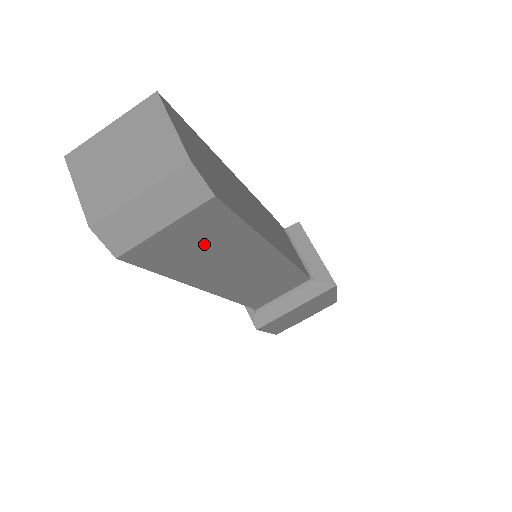
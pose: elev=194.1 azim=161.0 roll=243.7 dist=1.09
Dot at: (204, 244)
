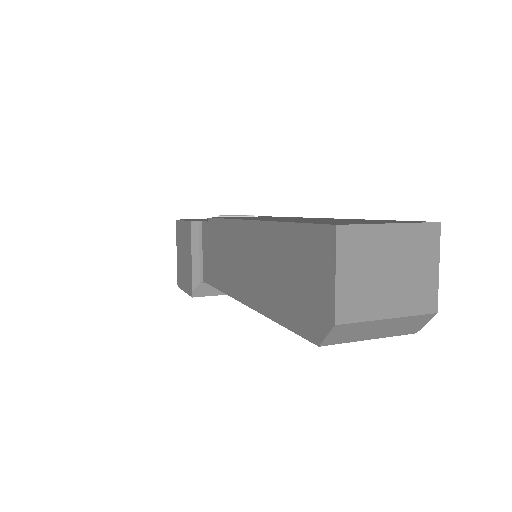
Dot at: occluded
